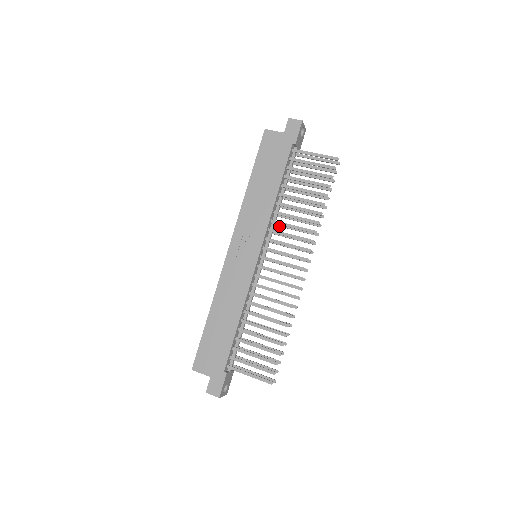
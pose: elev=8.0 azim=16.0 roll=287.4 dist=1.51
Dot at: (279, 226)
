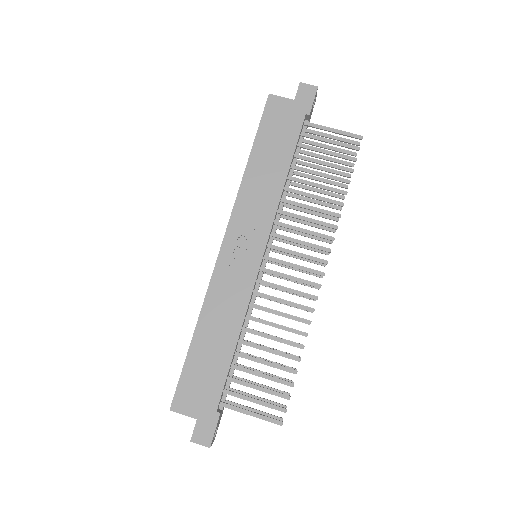
Dot at: (284, 218)
